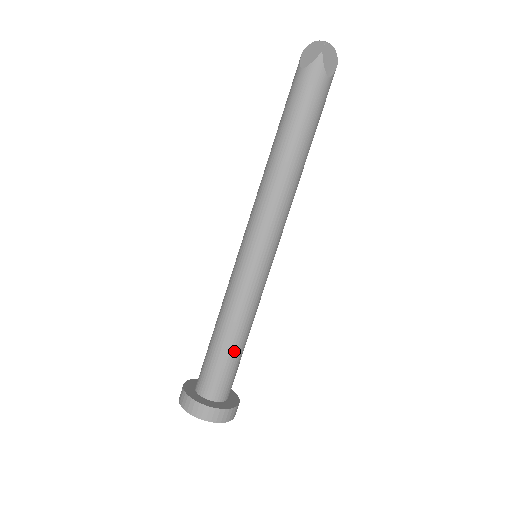
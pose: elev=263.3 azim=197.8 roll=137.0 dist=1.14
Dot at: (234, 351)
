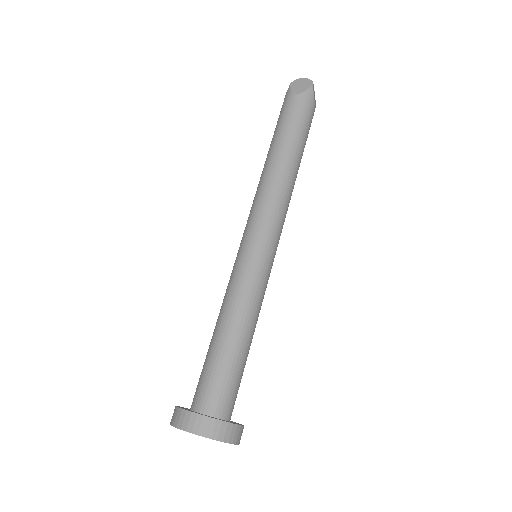
Dot at: (217, 348)
